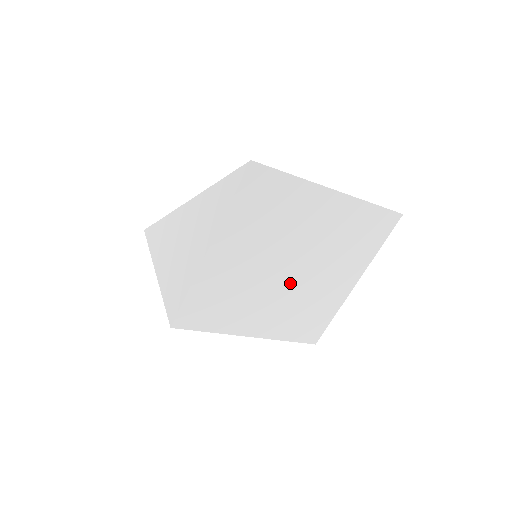
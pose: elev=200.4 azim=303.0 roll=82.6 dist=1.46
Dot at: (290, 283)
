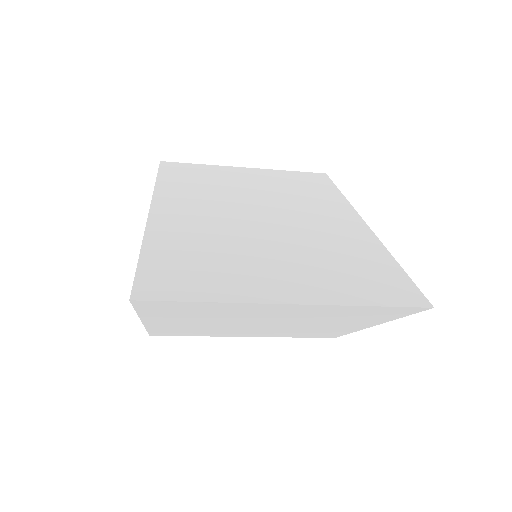
Dot at: (271, 327)
